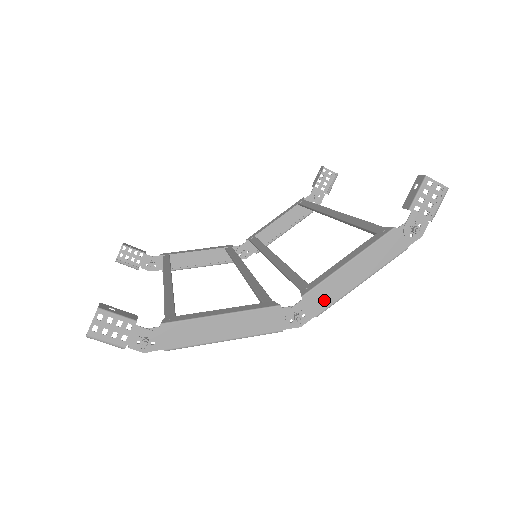
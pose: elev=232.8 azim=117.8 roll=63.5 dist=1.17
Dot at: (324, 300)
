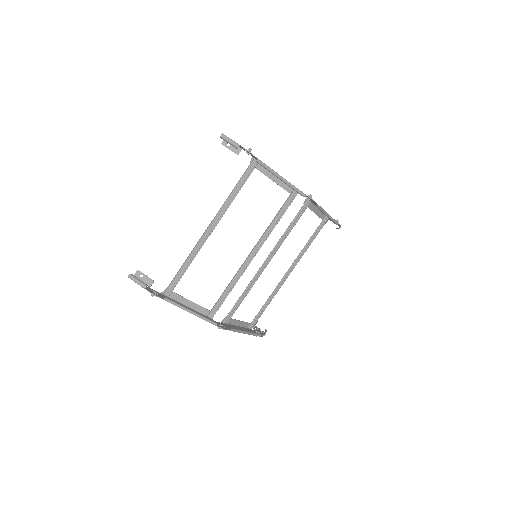
Dot at: occluded
